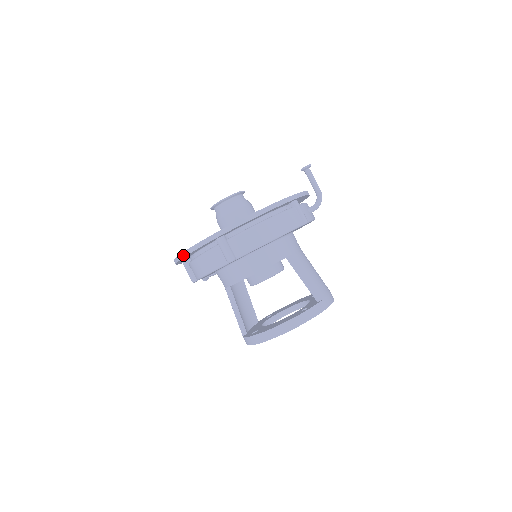
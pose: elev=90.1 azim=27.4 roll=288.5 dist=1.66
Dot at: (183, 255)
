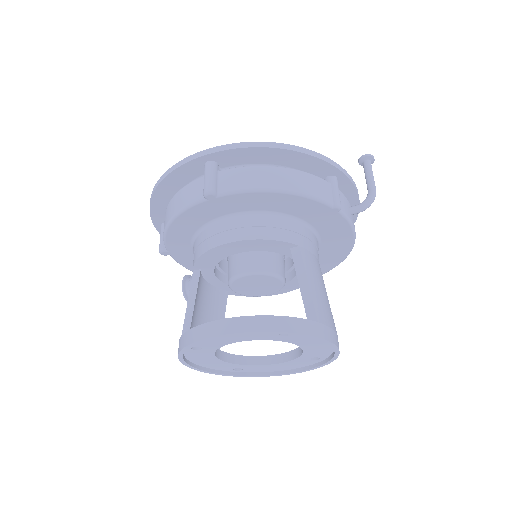
Dot at: (158, 182)
